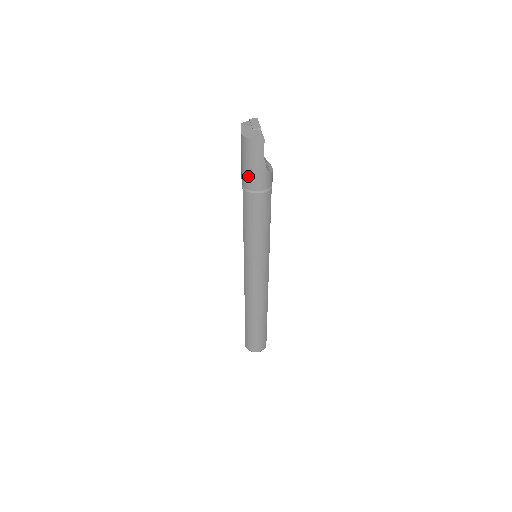
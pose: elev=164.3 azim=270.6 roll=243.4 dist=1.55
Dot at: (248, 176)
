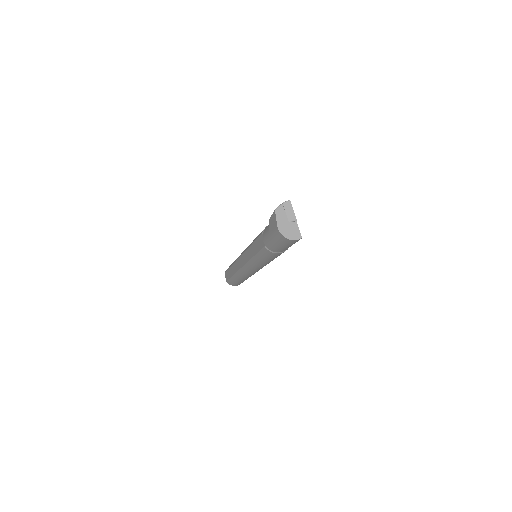
Dot at: (275, 247)
